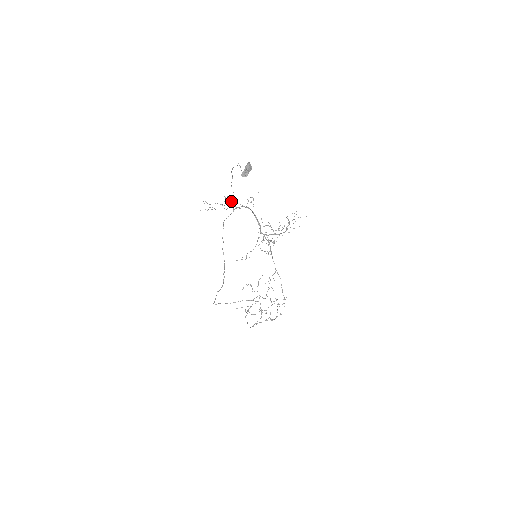
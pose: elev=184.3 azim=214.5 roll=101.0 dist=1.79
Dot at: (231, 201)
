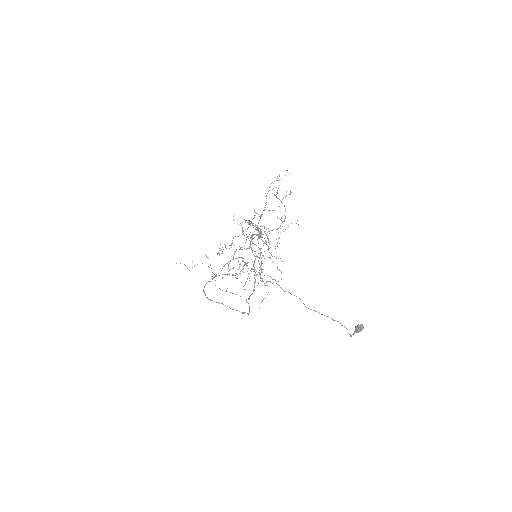
Dot at: occluded
